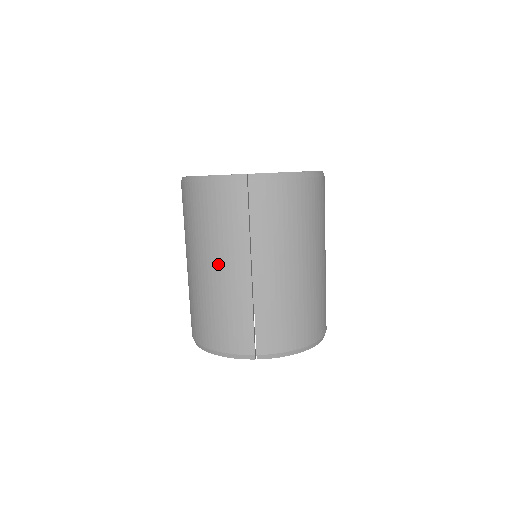
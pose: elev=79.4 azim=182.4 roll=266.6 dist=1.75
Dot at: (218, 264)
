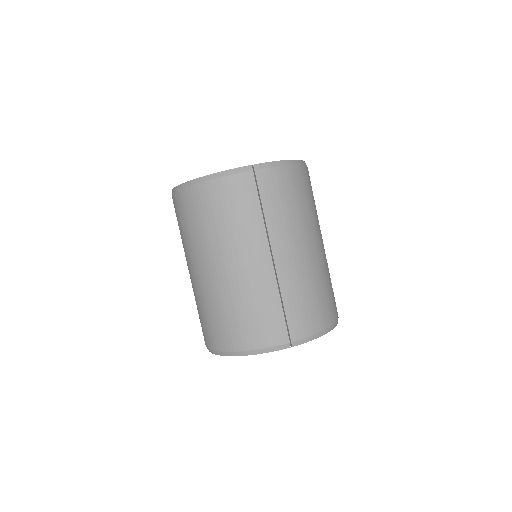
Dot at: (237, 259)
